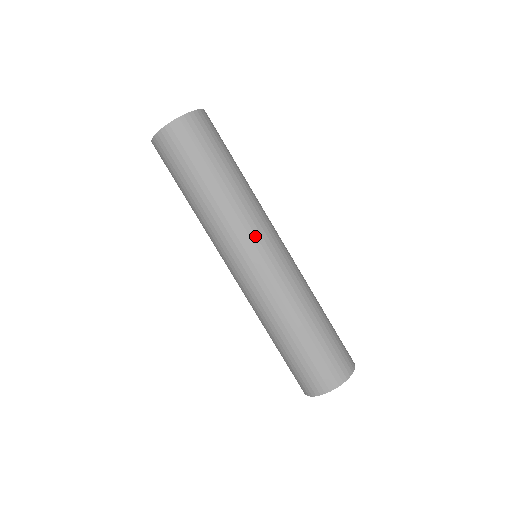
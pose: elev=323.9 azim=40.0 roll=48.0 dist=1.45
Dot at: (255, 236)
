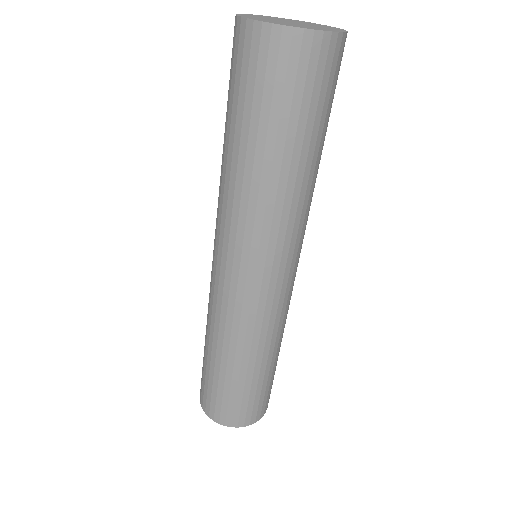
Dot at: (265, 255)
